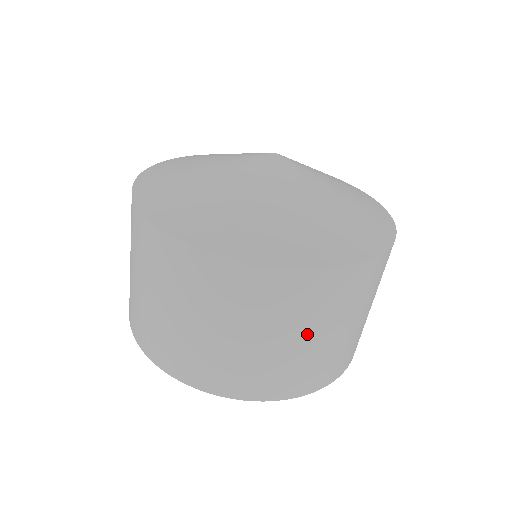
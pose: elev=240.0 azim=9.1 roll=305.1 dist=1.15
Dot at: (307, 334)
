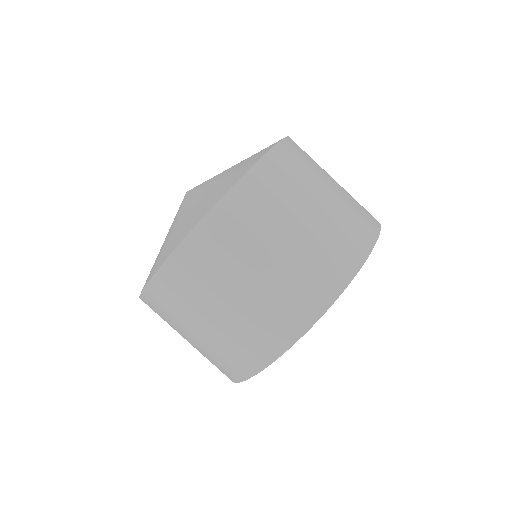
Dot at: (320, 192)
